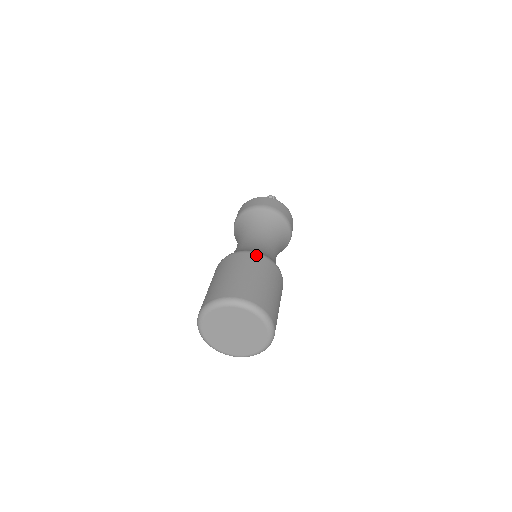
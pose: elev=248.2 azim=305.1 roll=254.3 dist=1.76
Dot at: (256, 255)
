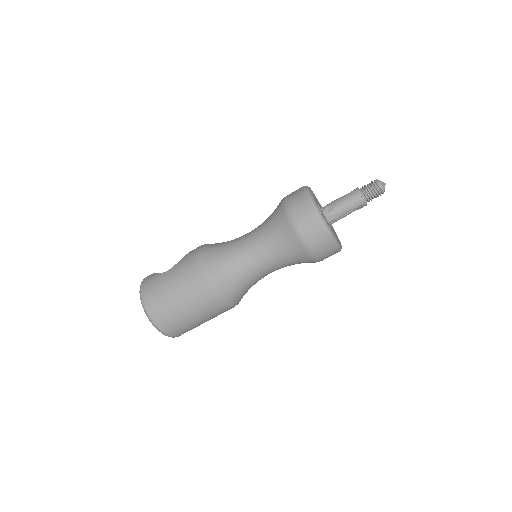
Dot at: (220, 303)
